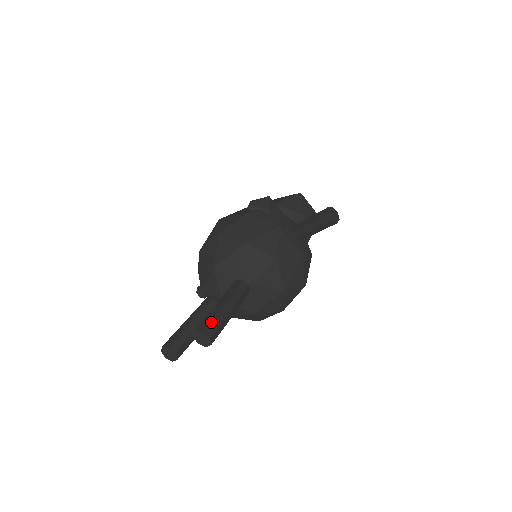
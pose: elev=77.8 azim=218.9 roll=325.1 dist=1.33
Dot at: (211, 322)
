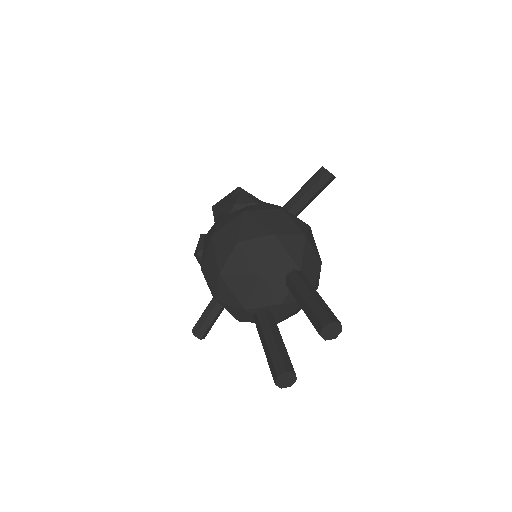
Dot at: (326, 312)
